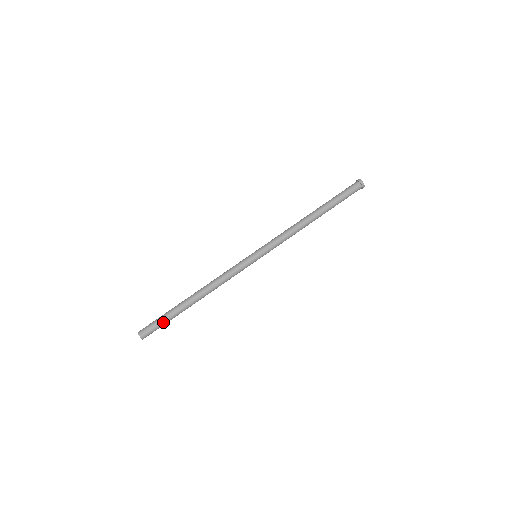
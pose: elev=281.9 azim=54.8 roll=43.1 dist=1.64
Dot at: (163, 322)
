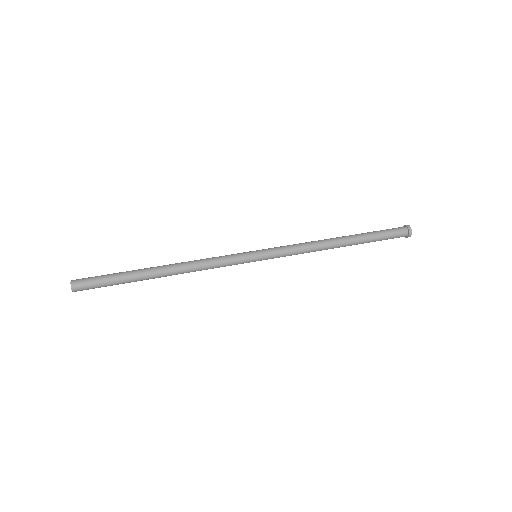
Dot at: (108, 281)
